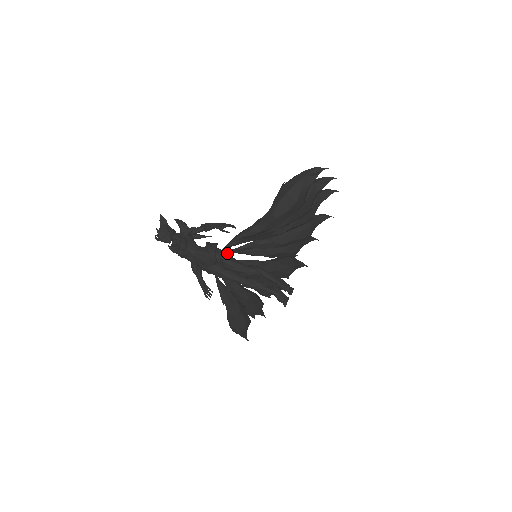
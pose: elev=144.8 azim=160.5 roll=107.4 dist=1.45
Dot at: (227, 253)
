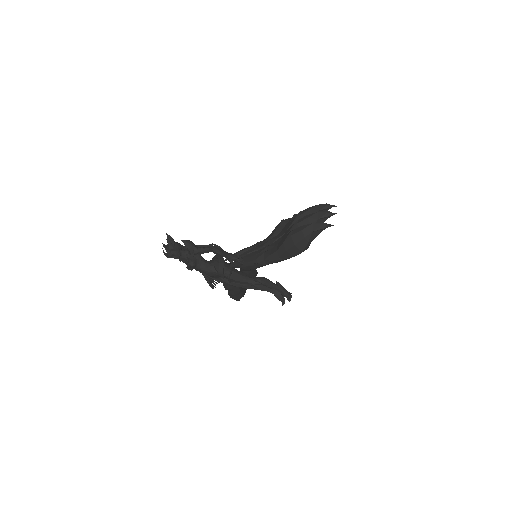
Dot at: (233, 268)
